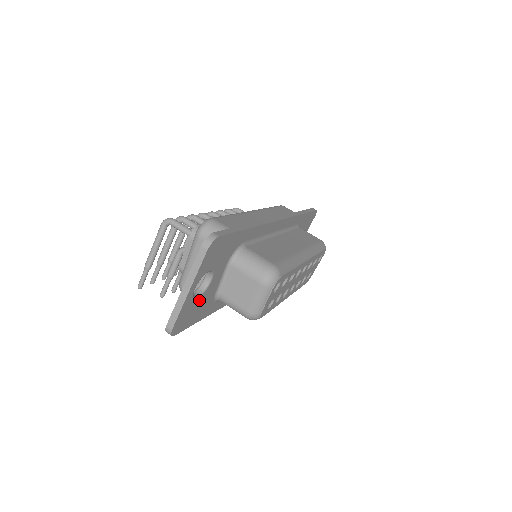
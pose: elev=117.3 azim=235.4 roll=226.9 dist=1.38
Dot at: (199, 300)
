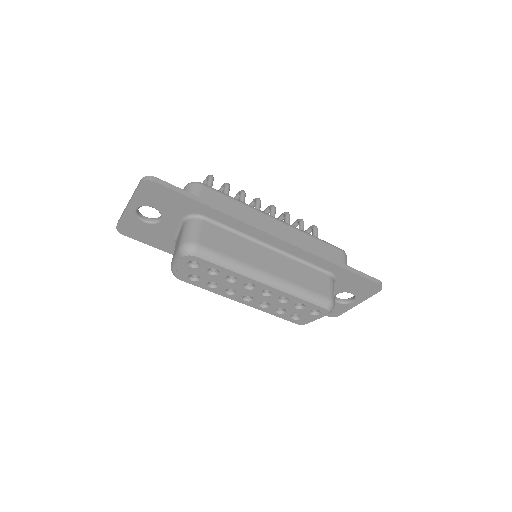
Dot at: (149, 226)
